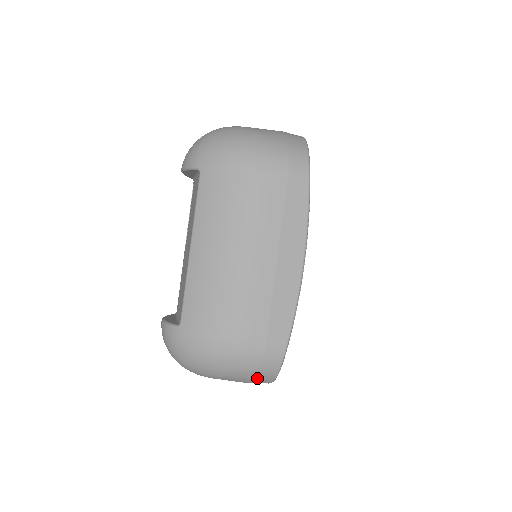
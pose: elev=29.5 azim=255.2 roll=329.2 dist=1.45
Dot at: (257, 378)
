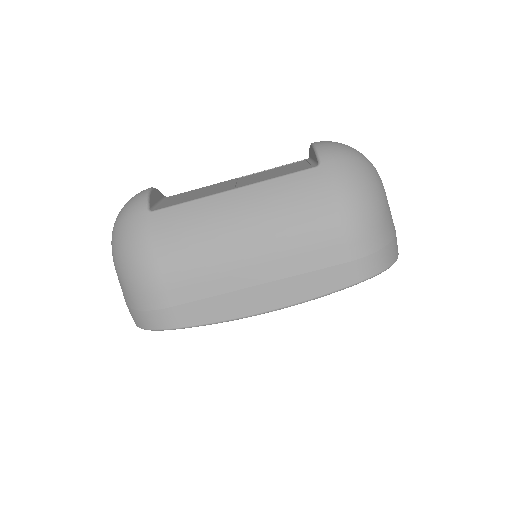
Dot at: (132, 310)
